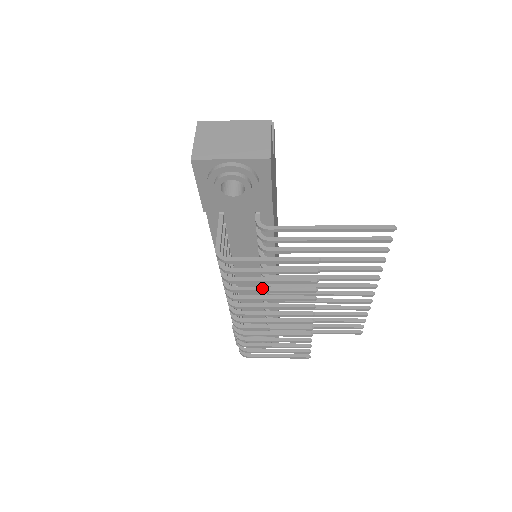
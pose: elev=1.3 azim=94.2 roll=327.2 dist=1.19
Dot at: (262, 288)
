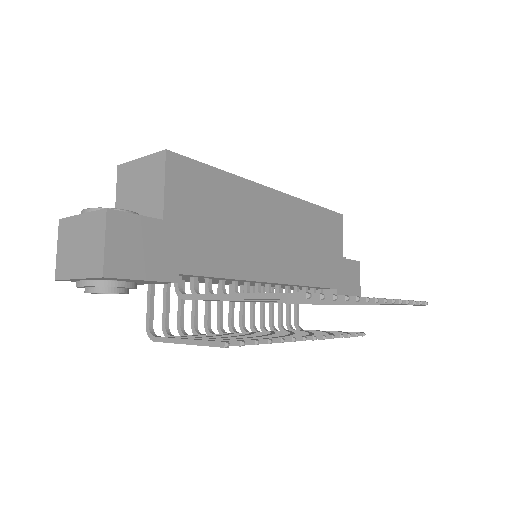
Dot at: occluded
